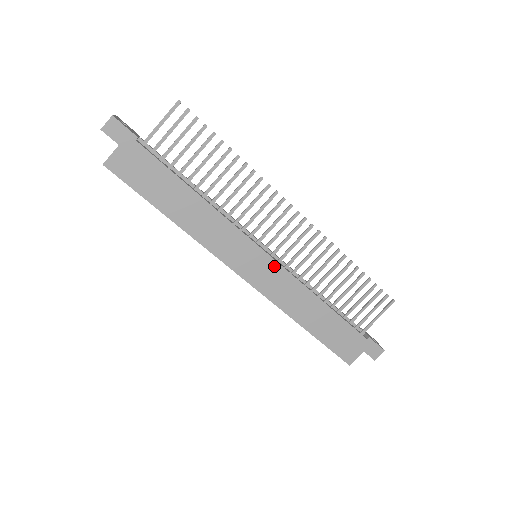
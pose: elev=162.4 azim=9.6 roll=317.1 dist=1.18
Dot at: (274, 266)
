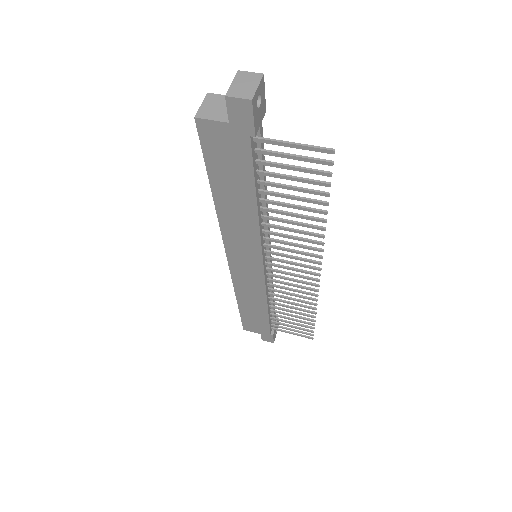
Dot at: (259, 276)
